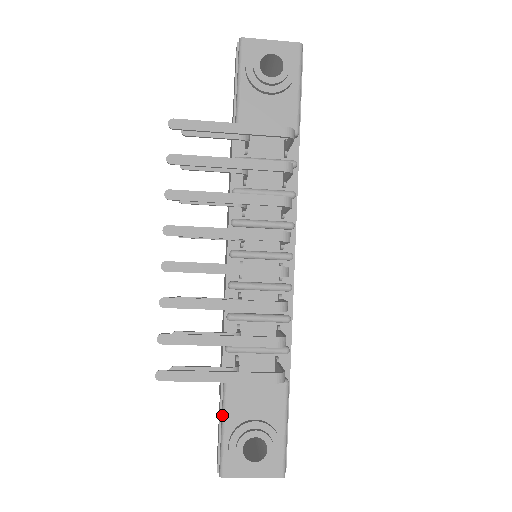
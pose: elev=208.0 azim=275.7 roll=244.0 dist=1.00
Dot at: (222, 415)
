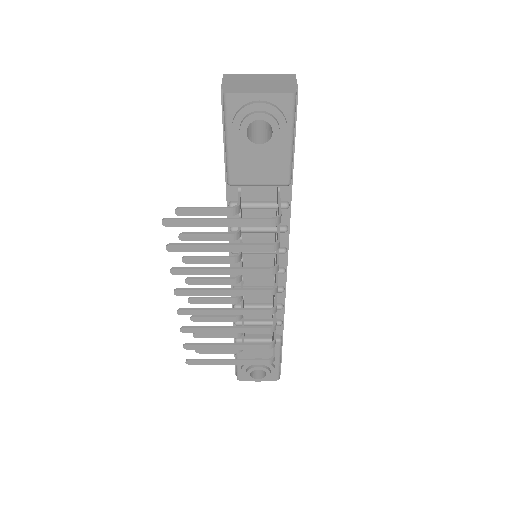
Dot at: occluded
